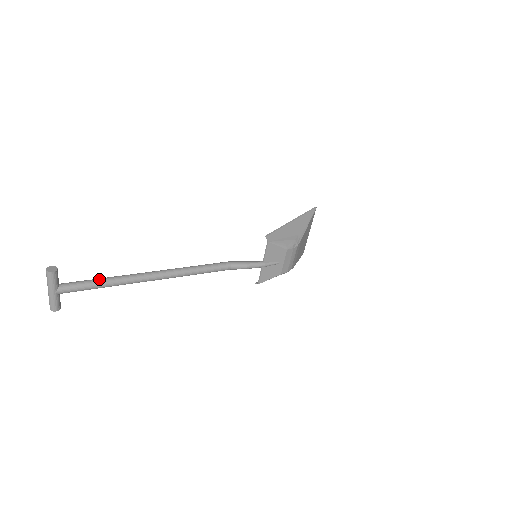
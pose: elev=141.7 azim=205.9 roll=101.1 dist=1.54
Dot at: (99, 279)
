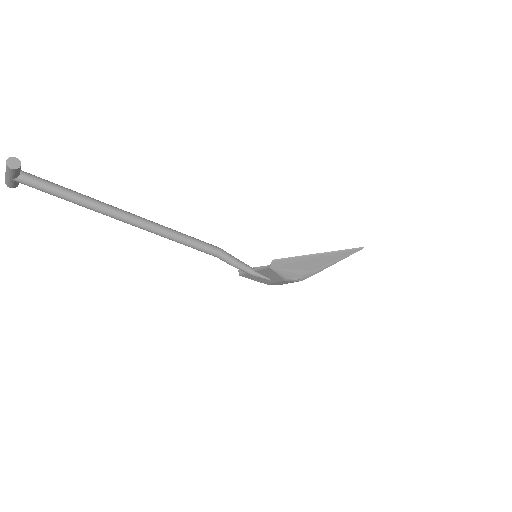
Dot at: (68, 192)
